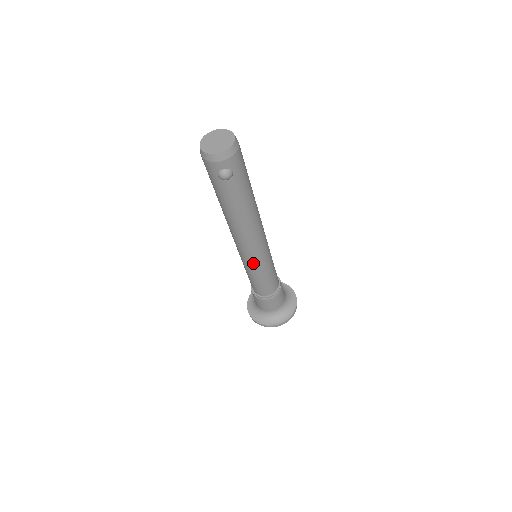
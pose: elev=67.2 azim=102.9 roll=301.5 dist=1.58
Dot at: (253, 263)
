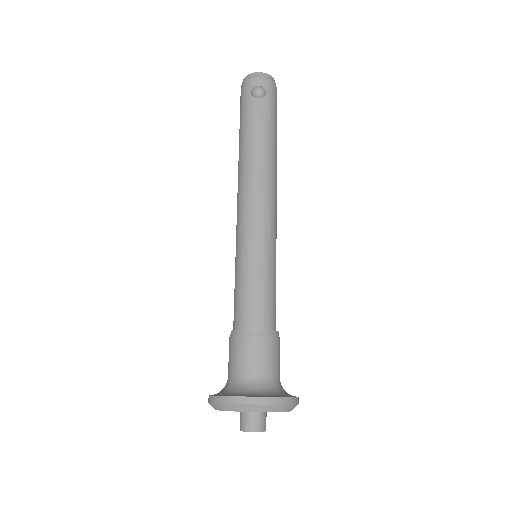
Dot at: (252, 237)
